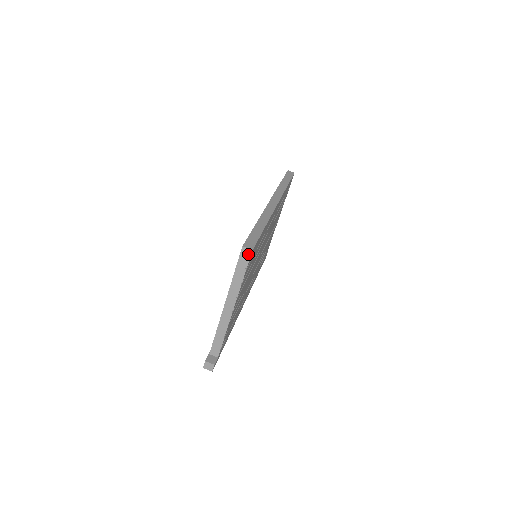
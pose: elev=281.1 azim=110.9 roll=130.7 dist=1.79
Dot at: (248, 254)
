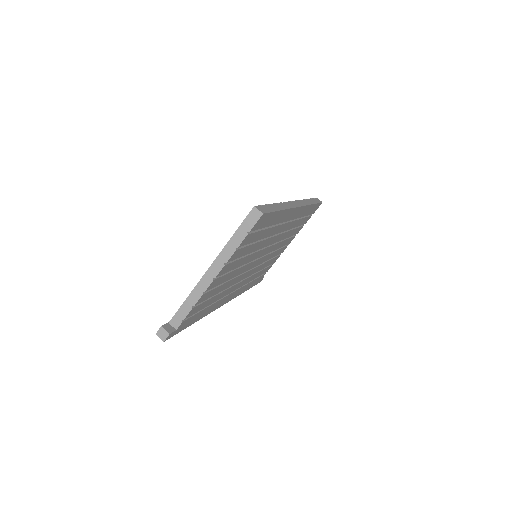
Dot at: (257, 217)
